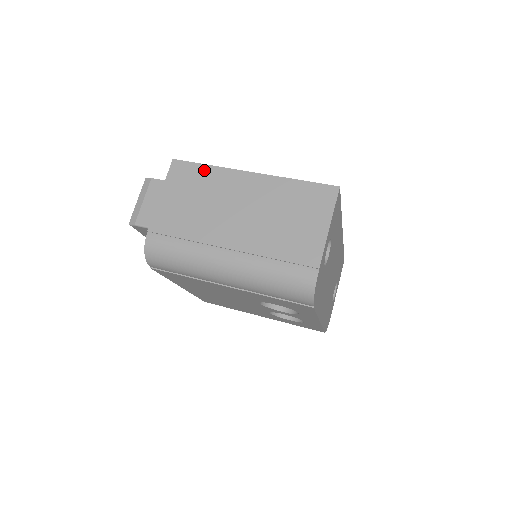
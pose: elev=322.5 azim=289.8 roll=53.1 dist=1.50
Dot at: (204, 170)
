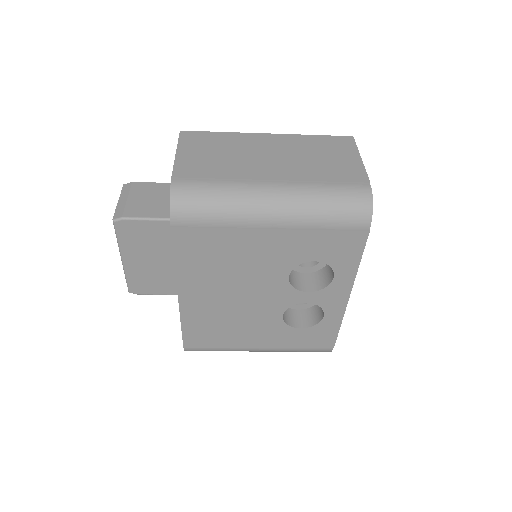
Dot at: (218, 135)
